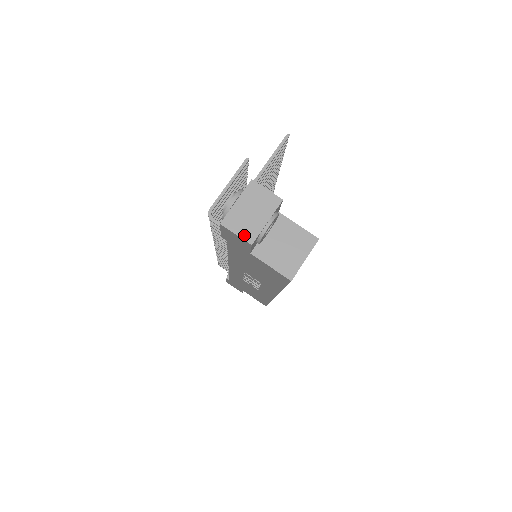
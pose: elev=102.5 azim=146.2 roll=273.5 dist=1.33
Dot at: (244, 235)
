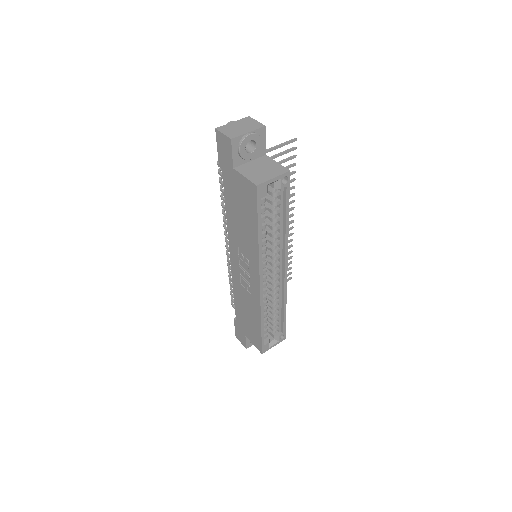
Dot at: (228, 135)
